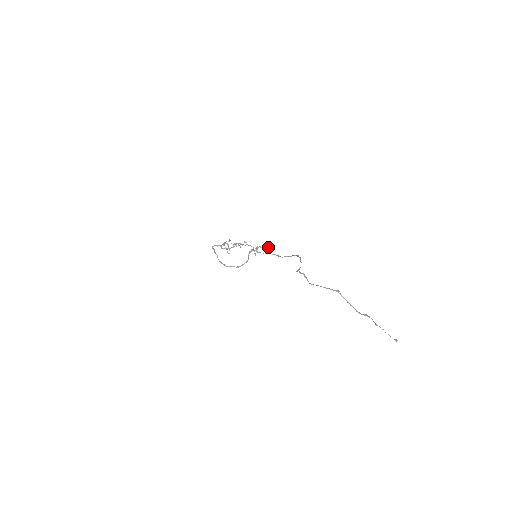
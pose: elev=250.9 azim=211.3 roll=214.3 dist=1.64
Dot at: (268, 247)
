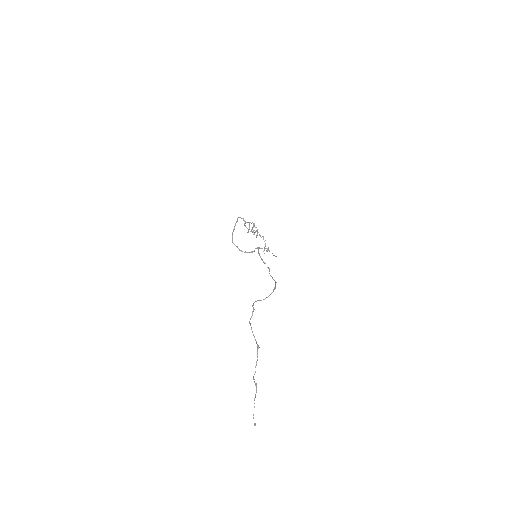
Dot at: (275, 256)
